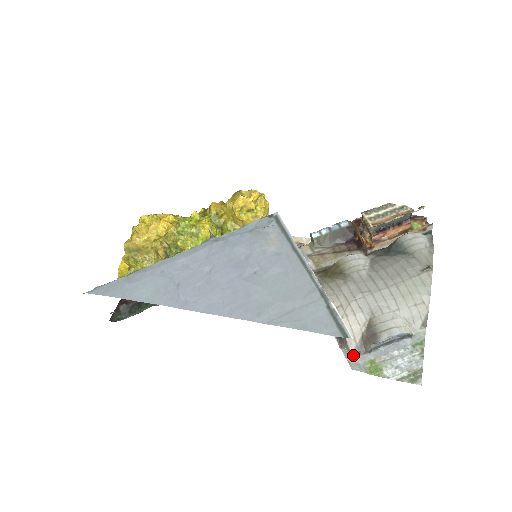
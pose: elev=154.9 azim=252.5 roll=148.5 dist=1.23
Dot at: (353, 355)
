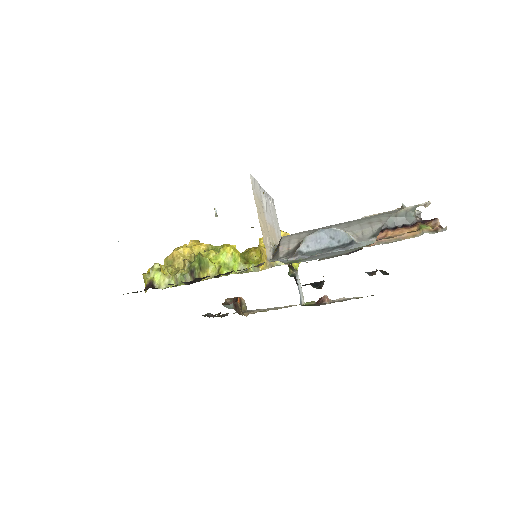
Dot at: (279, 258)
